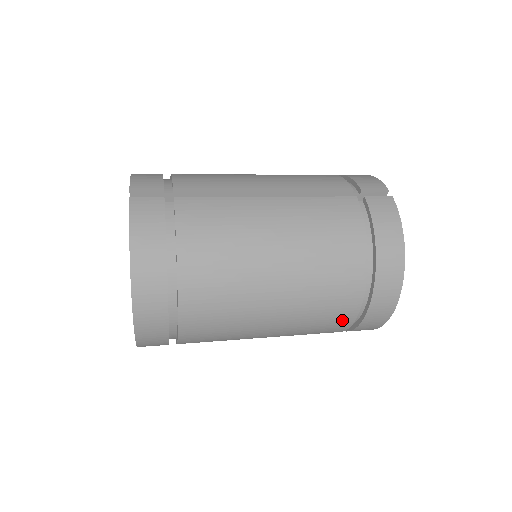
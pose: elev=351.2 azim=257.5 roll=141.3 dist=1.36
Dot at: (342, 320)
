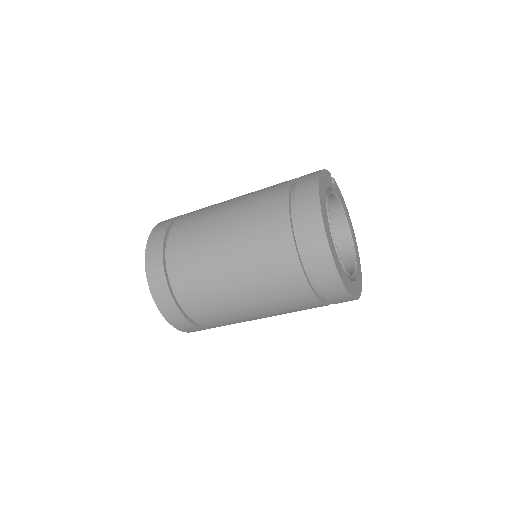
Dot at: (279, 226)
